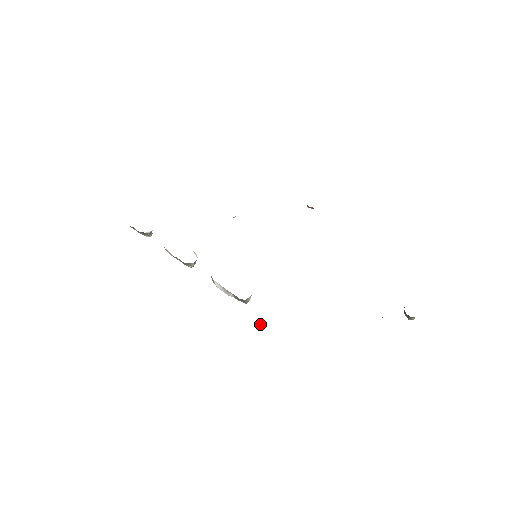
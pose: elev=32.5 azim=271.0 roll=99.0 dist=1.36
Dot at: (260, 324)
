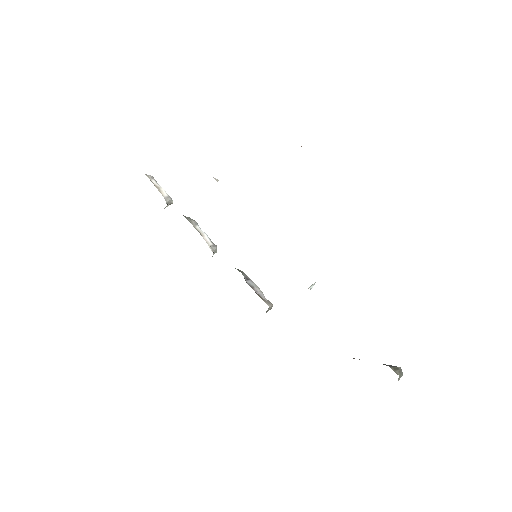
Dot at: (311, 286)
